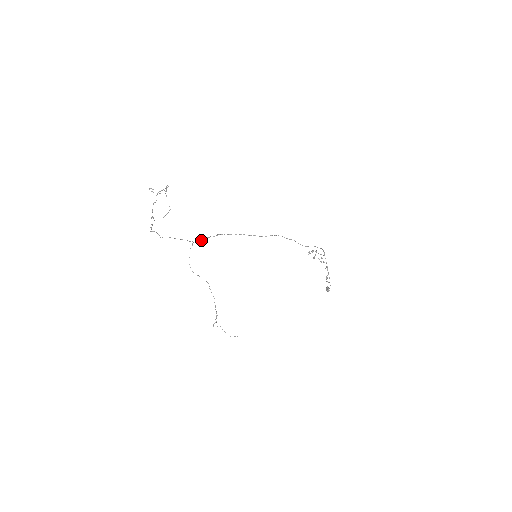
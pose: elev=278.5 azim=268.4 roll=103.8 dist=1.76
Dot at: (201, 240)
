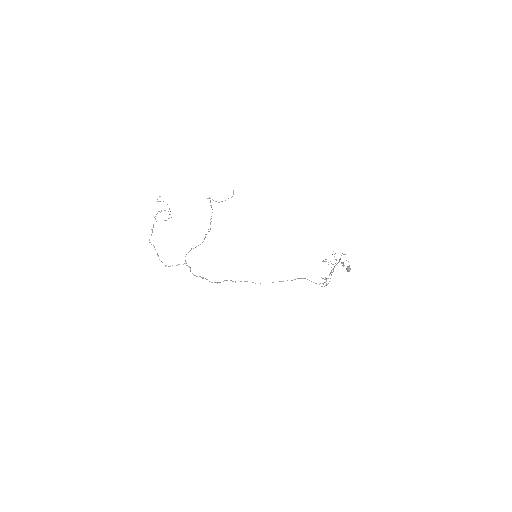
Dot at: (199, 276)
